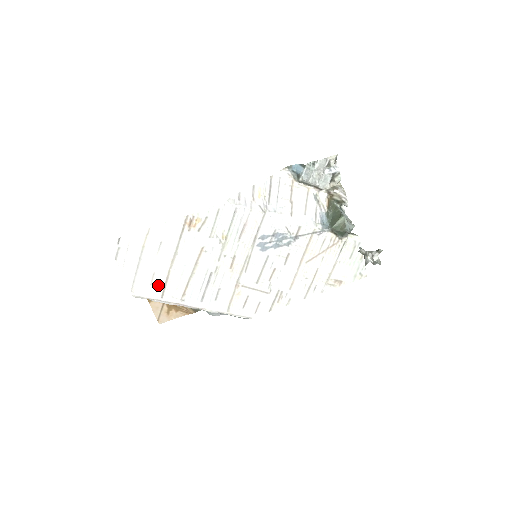
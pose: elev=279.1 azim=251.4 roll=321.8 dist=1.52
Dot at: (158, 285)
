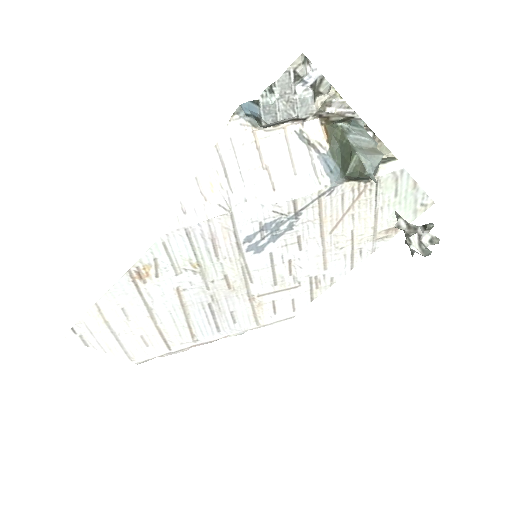
Dot at: (156, 343)
